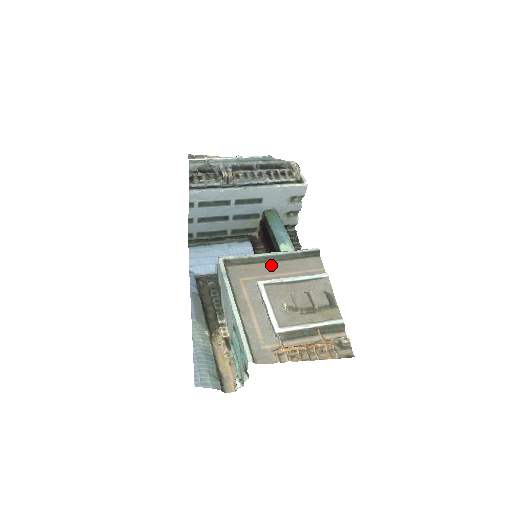
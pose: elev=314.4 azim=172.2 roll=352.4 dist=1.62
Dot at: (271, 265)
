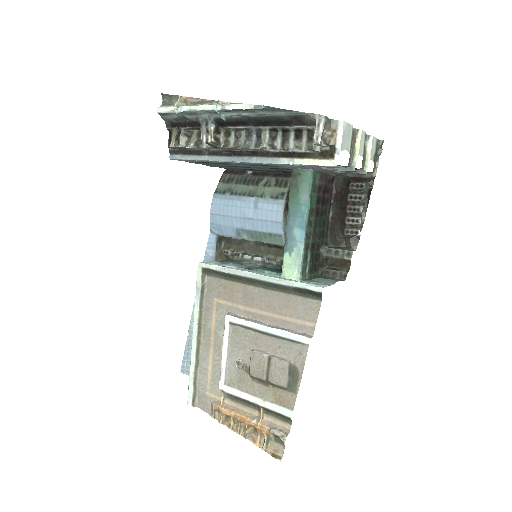
Dot at: (253, 292)
